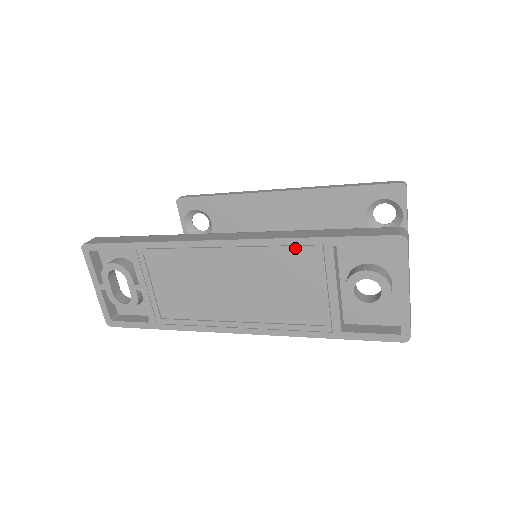
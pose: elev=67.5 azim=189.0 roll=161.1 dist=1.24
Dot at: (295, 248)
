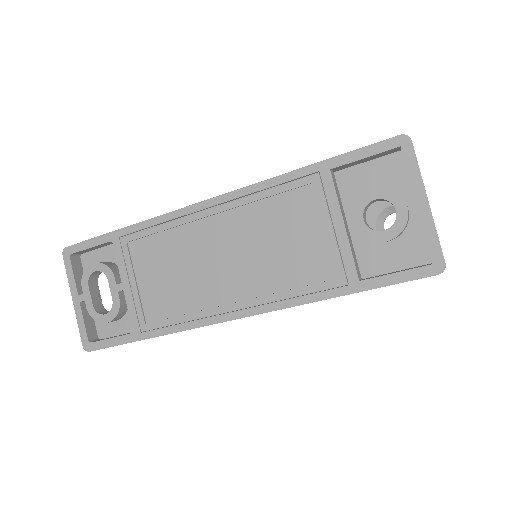
Dot at: (289, 185)
